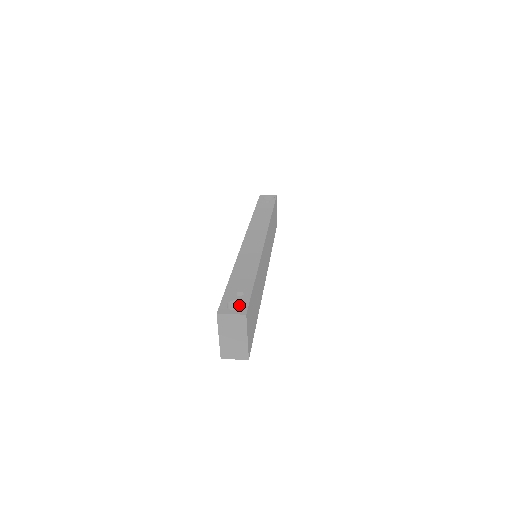
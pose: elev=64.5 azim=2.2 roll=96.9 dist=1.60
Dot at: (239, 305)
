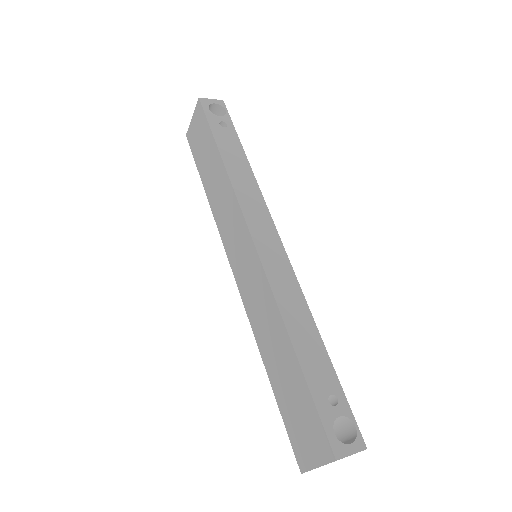
Dot at: (336, 418)
